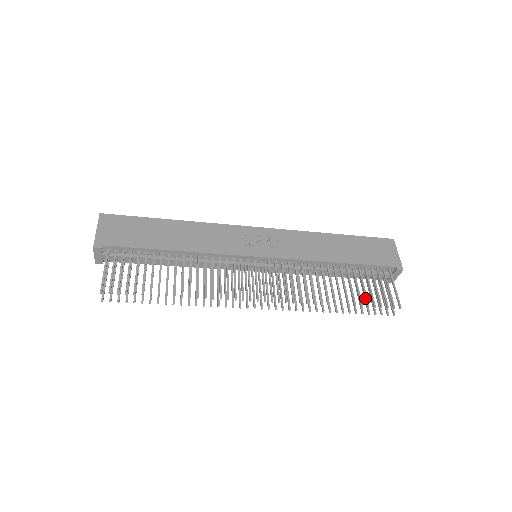
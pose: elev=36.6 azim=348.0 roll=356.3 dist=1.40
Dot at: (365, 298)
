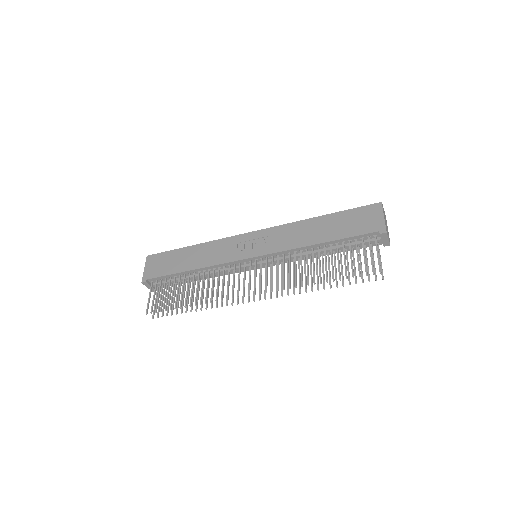
Dot at: (345, 271)
